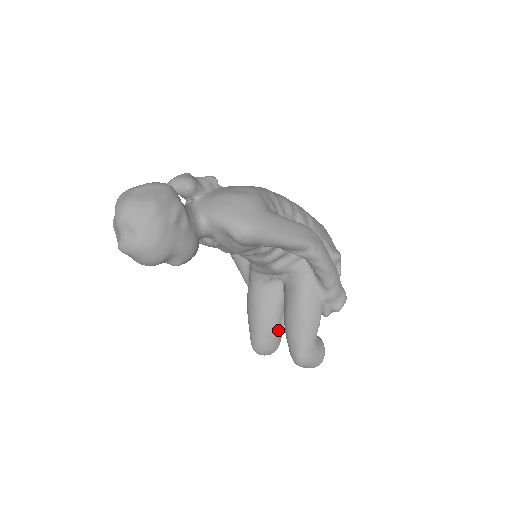
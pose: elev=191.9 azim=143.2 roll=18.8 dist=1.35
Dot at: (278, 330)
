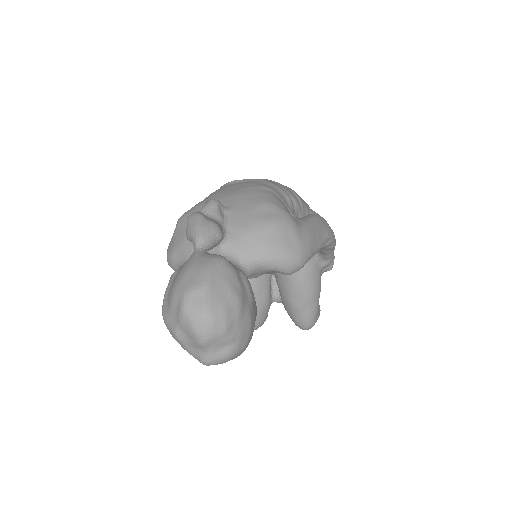
Dot at: (270, 304)
